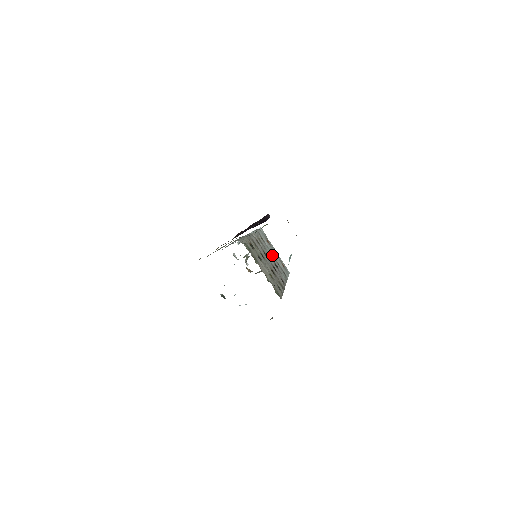
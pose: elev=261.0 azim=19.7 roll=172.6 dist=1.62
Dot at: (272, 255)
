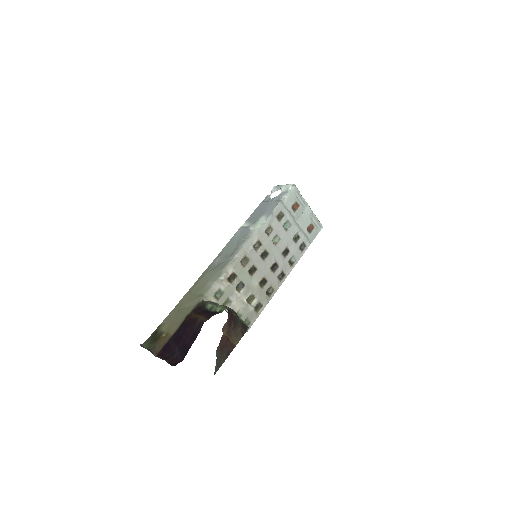
Dot at: (289, 233)
